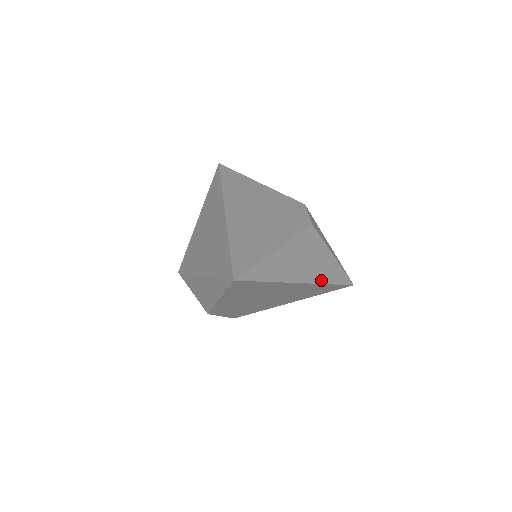
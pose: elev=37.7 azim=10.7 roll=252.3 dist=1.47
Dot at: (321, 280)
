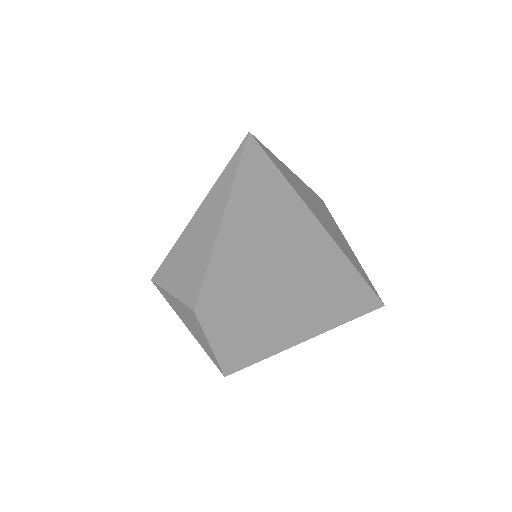
Dot at: (347, 255)
